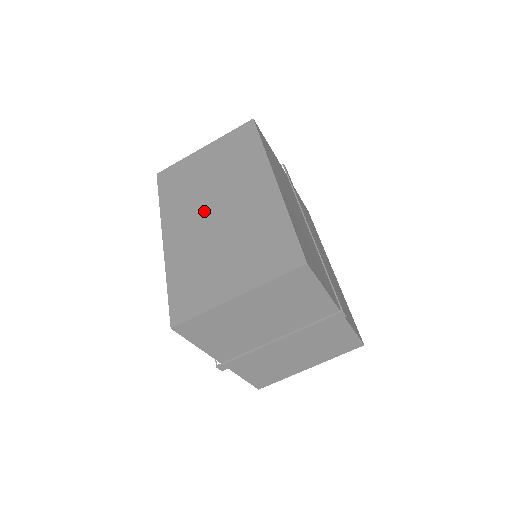
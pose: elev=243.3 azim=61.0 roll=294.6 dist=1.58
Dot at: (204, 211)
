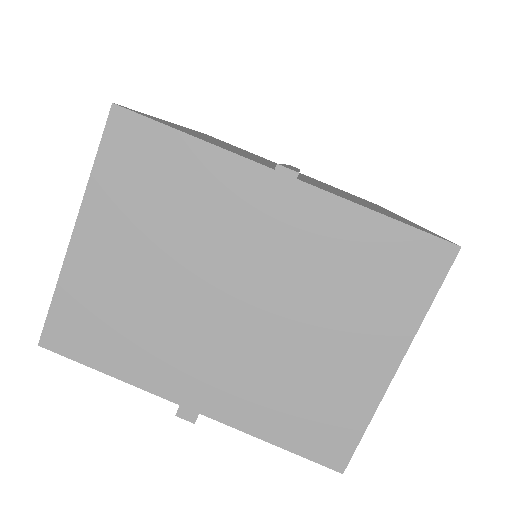
Dot at: occluded
